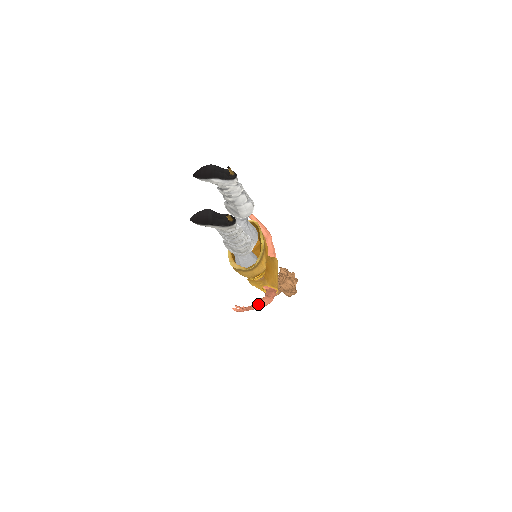
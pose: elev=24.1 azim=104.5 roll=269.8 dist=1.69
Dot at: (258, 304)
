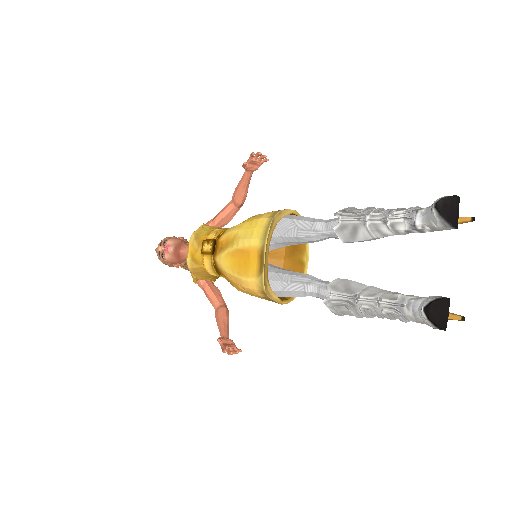
Dot at: occluded
